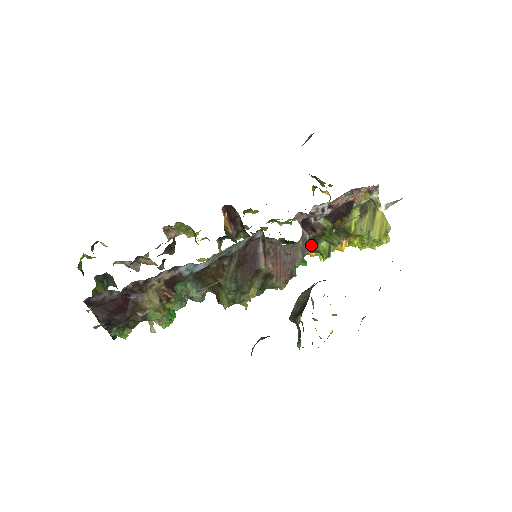
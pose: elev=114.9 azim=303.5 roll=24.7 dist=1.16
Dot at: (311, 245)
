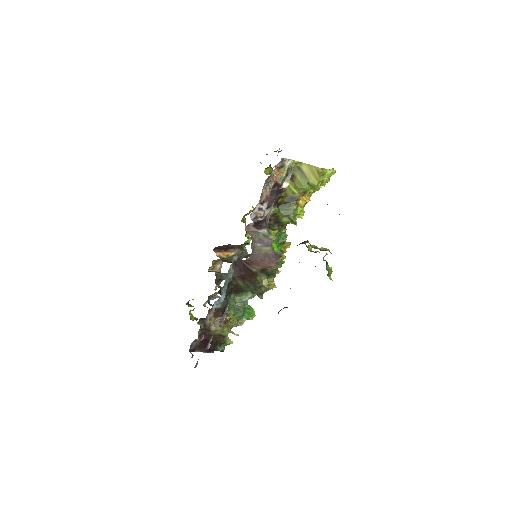
Dot at: (279, 225)
